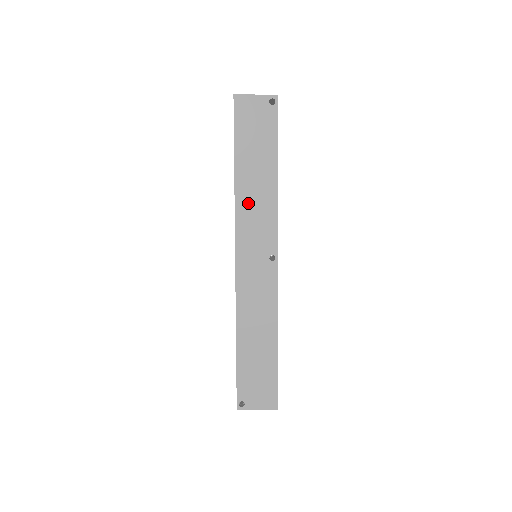
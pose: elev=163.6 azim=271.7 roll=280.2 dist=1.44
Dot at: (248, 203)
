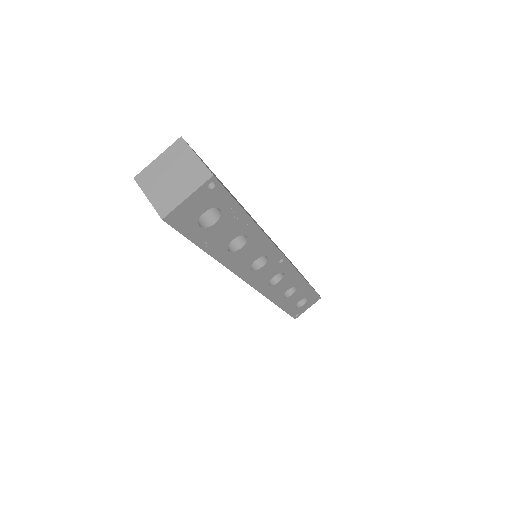
Dot at: occluded
